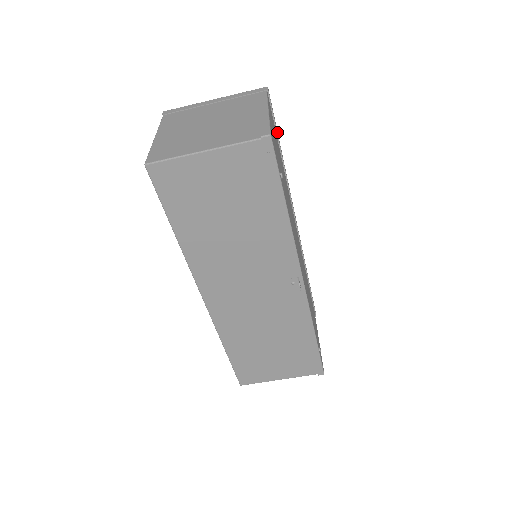
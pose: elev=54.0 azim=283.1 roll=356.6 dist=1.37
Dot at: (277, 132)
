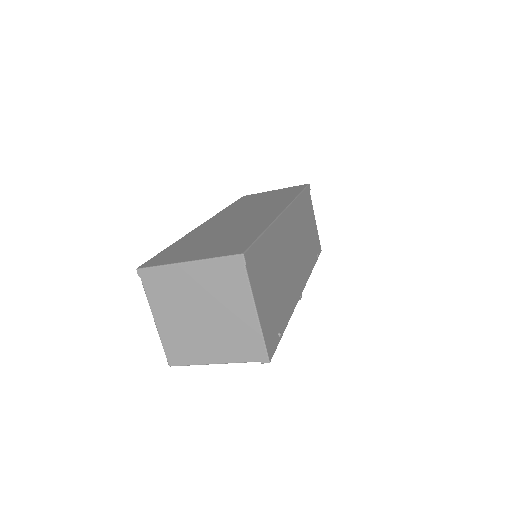
Dot at: (259, 244)
